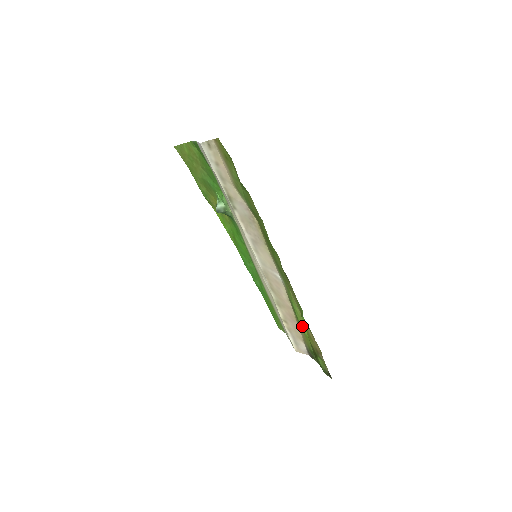
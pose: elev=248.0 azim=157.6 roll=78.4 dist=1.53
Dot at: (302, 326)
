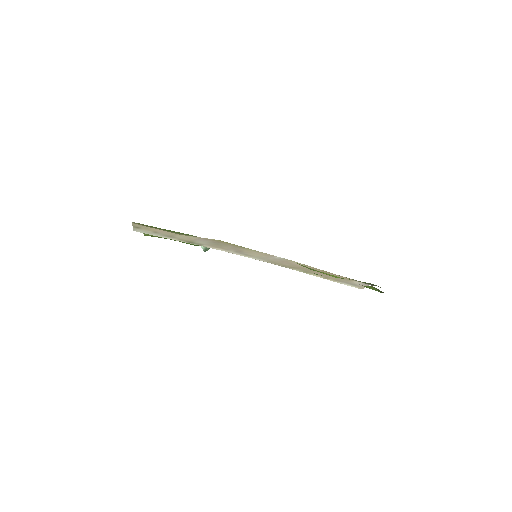
Dot at: occluded
